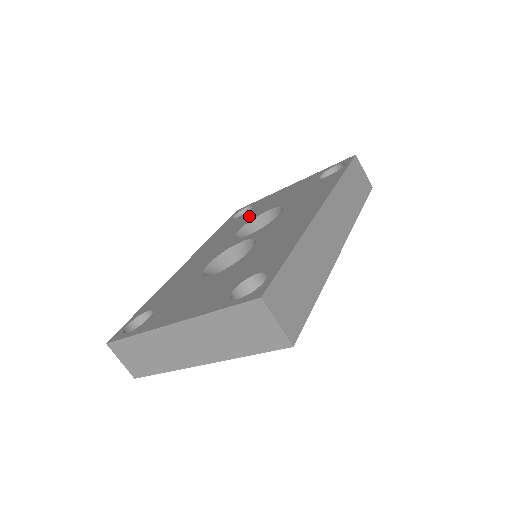
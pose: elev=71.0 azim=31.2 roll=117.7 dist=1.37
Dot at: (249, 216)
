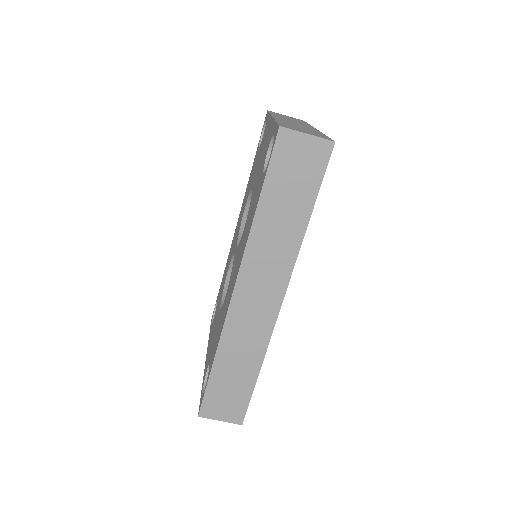
Dot at: (253, 173)
